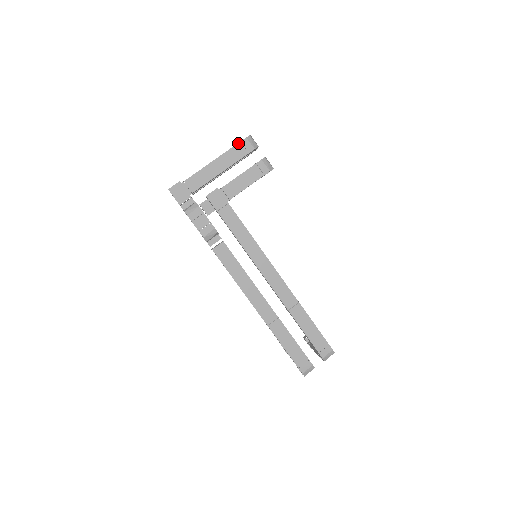
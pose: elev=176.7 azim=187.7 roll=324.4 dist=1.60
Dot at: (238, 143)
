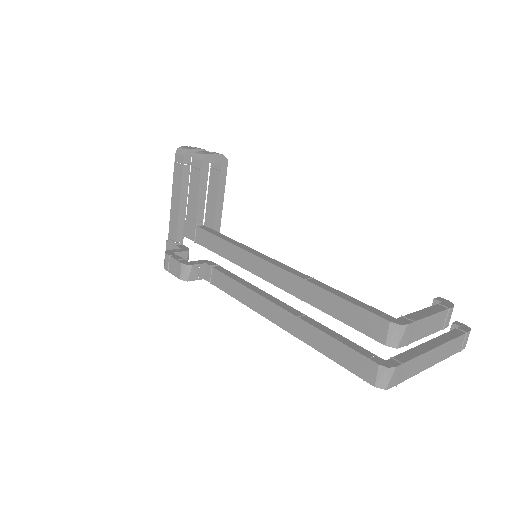
Dot at: (174, 165)
